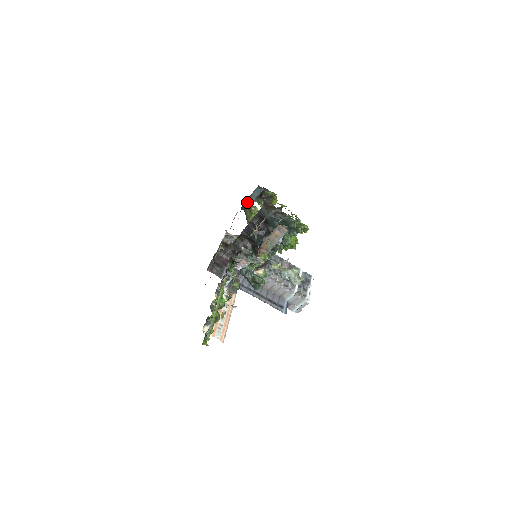
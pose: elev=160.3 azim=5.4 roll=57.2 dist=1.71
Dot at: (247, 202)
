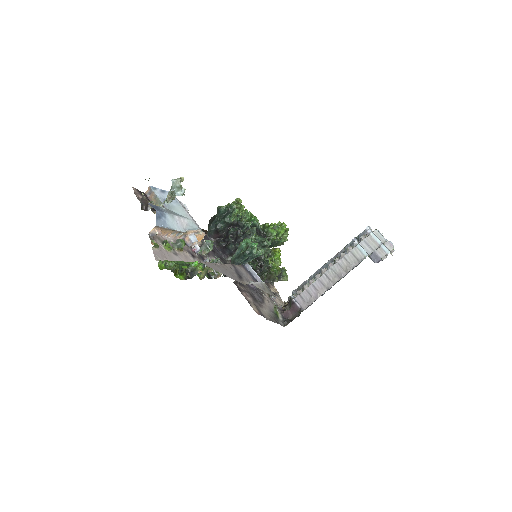
Dot at: occluded
